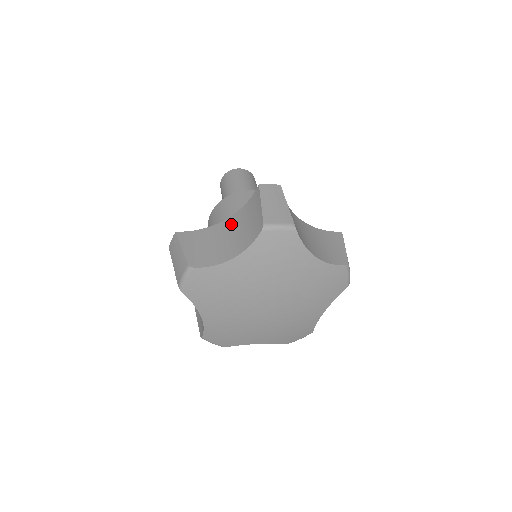
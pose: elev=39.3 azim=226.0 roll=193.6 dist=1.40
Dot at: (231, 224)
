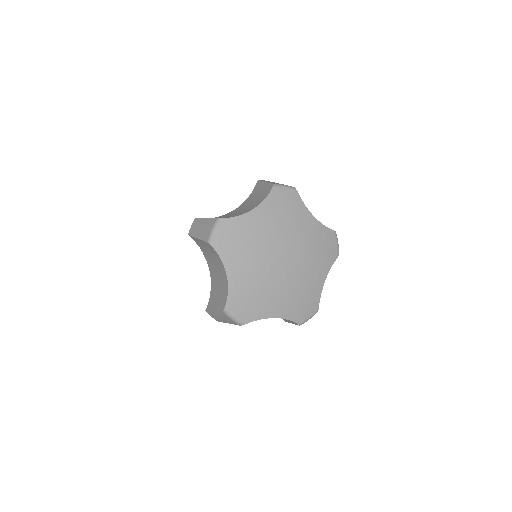
Dot at: (241, 207)
